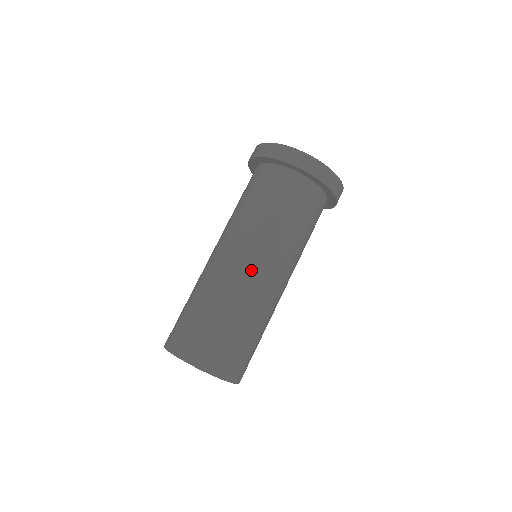
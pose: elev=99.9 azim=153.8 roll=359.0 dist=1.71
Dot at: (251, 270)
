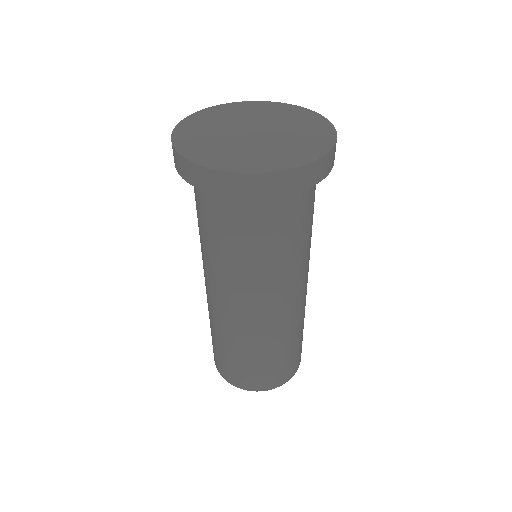
Dot at: (226, 307)
